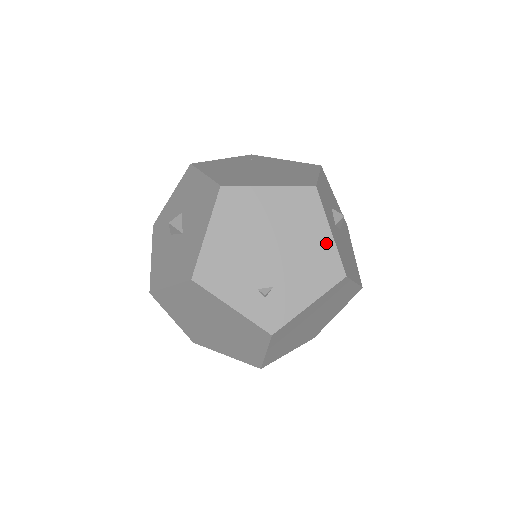
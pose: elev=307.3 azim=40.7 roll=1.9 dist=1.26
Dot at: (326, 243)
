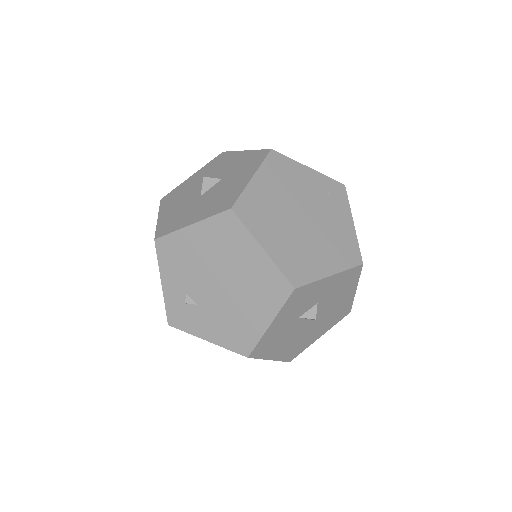
Dot at: (258, 326)
